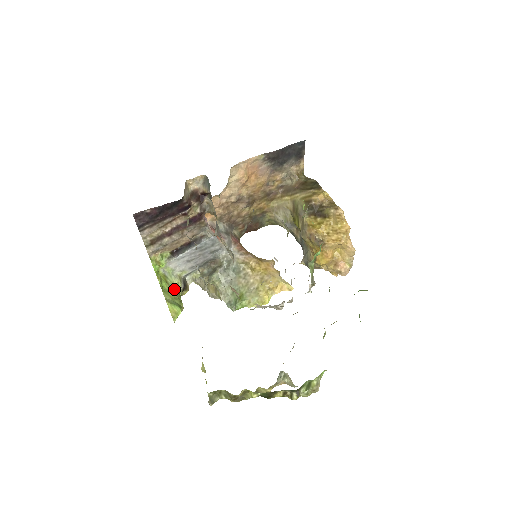
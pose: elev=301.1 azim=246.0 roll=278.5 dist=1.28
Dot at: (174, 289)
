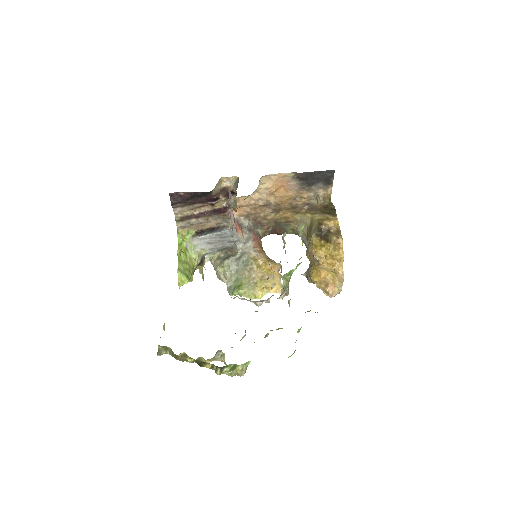
Dot at: (190, 262)
